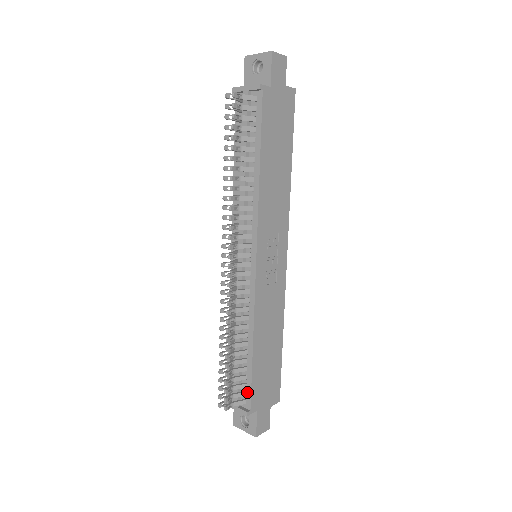
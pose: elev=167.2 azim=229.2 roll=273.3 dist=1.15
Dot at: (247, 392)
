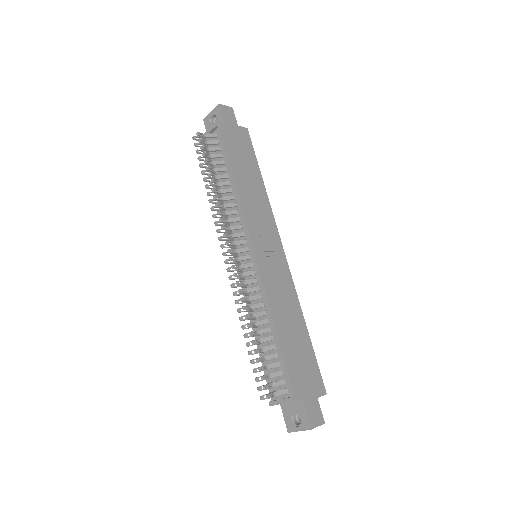
Dot at: (285, 379)
